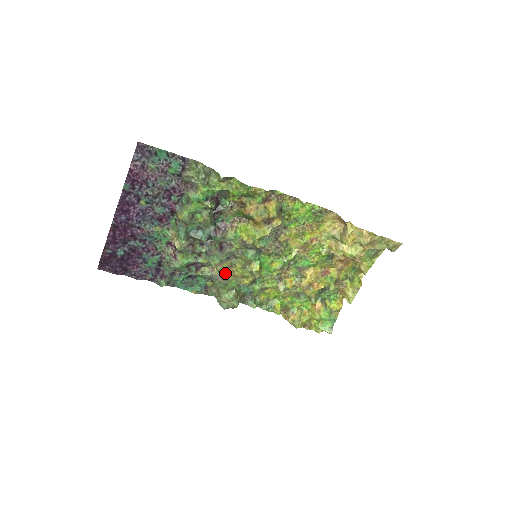
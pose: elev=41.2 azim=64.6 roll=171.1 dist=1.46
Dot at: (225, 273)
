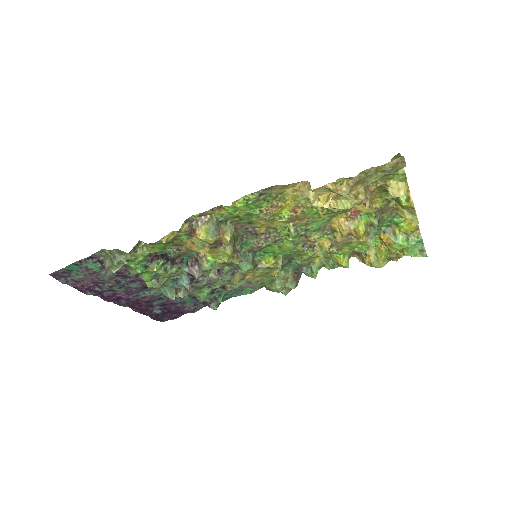
Dot at: (248, 280)
